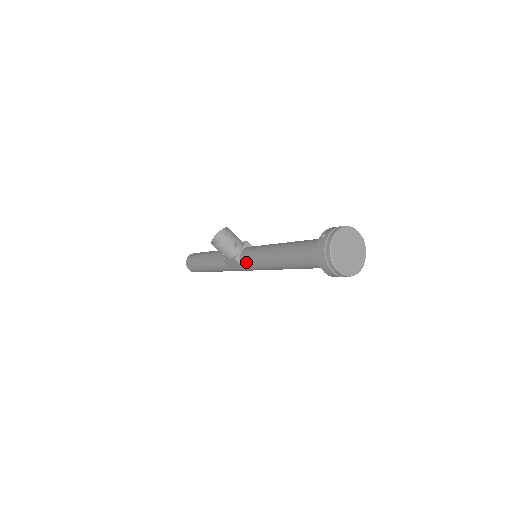
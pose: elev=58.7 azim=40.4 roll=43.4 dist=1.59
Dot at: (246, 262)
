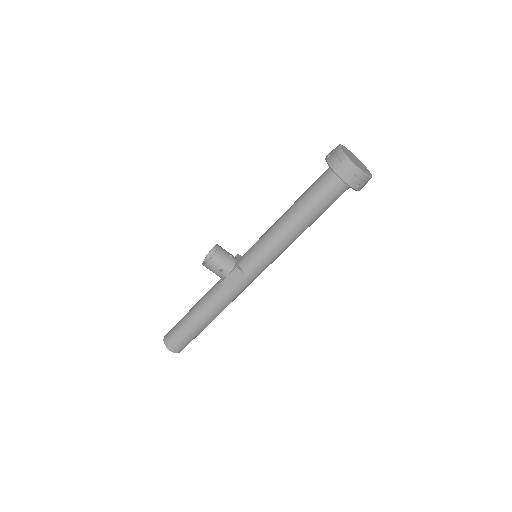
Dot at: (250, 263)
